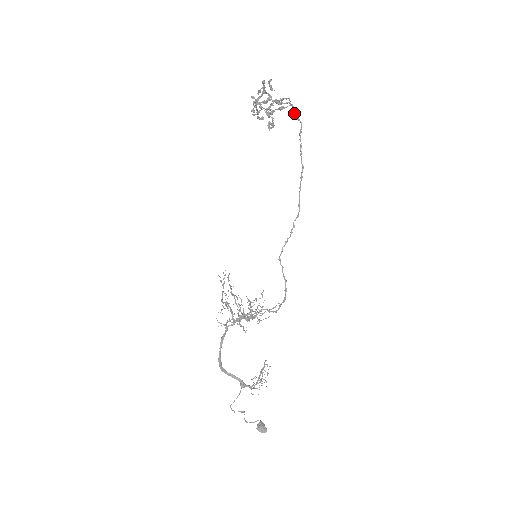
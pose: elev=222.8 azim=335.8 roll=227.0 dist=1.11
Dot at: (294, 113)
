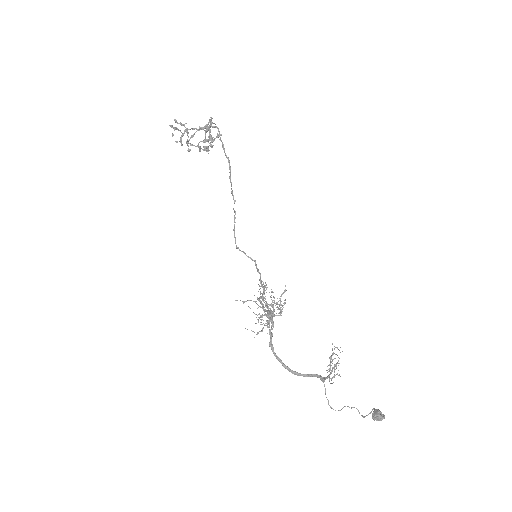
Dot at: (210, 125)
